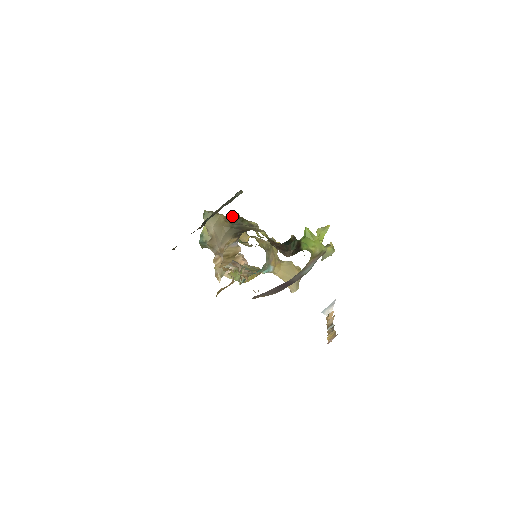
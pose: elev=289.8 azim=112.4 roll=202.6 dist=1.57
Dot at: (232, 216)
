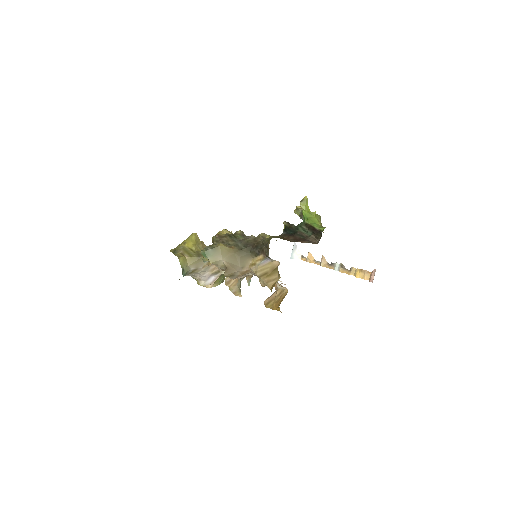
Dot at: (224, 239)
